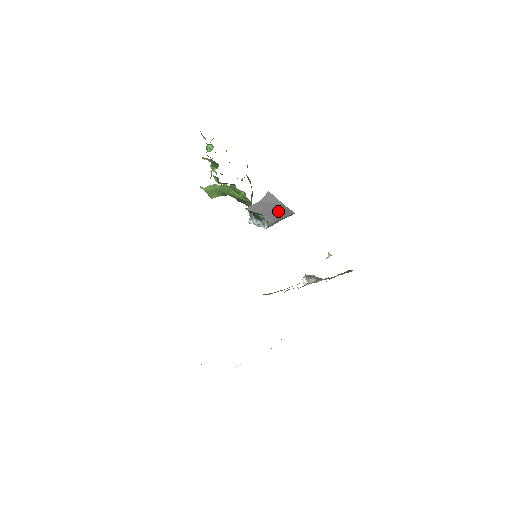
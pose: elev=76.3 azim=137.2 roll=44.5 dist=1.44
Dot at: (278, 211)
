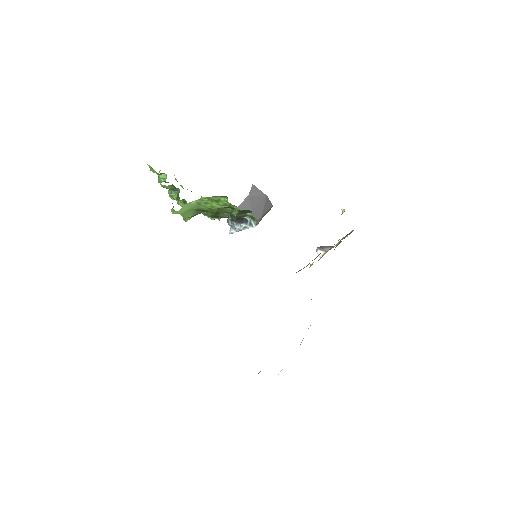
Dot at: (263, 204)
